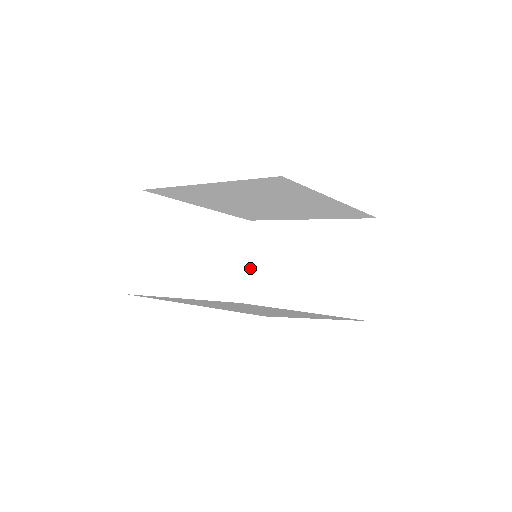
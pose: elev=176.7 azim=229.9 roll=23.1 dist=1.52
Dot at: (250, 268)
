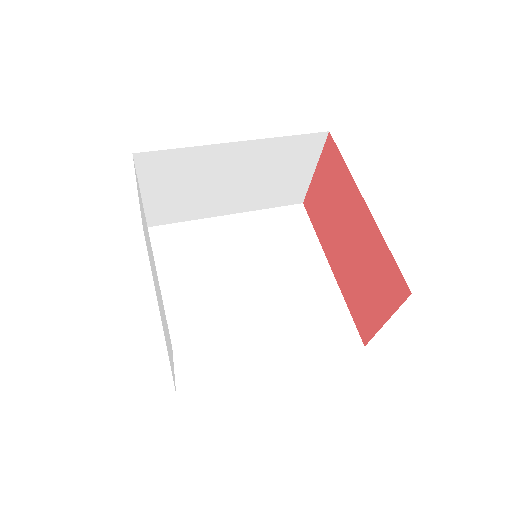
Dot at: (149, 199)
